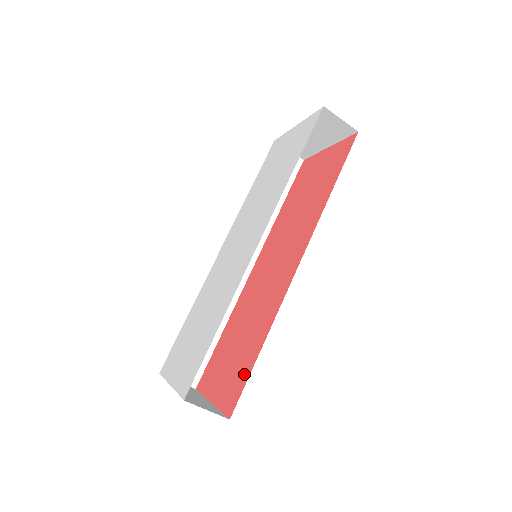
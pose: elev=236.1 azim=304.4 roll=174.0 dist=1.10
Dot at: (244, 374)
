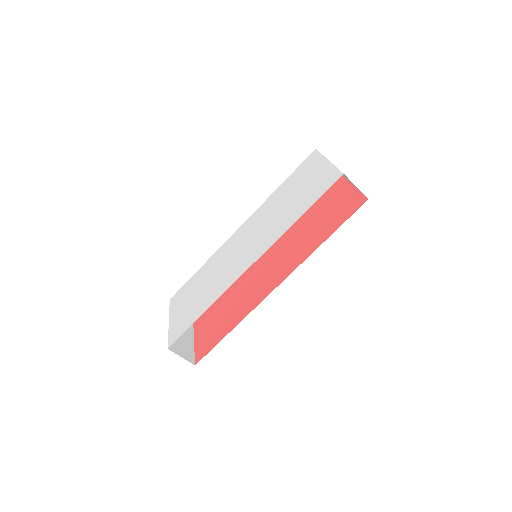
Dot at: (214, 341)
